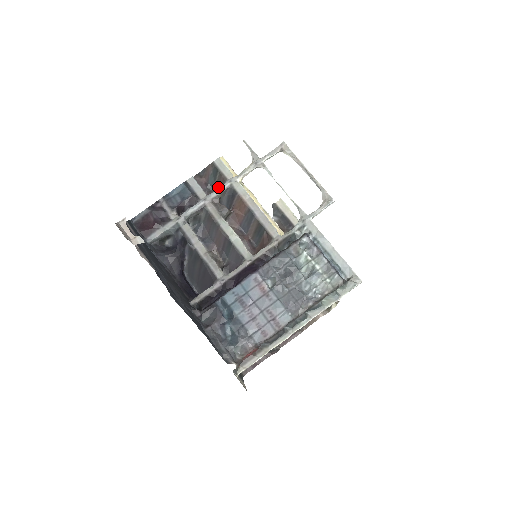
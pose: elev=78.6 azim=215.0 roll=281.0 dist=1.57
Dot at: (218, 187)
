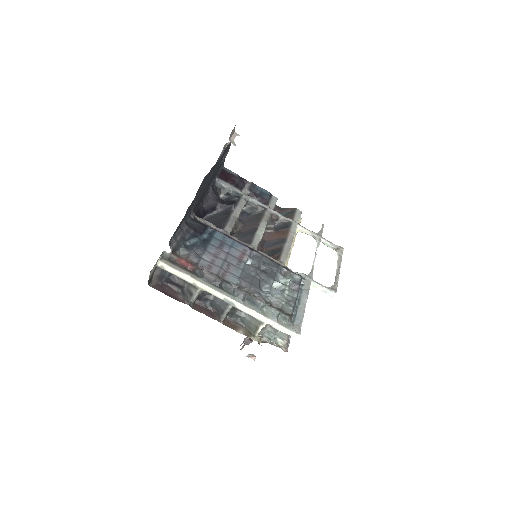
Dot at: occluded
